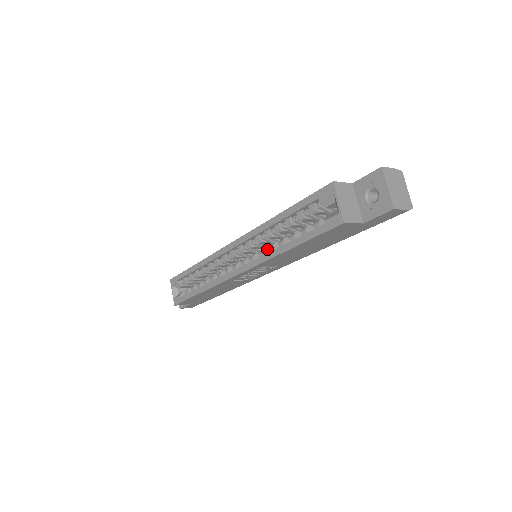
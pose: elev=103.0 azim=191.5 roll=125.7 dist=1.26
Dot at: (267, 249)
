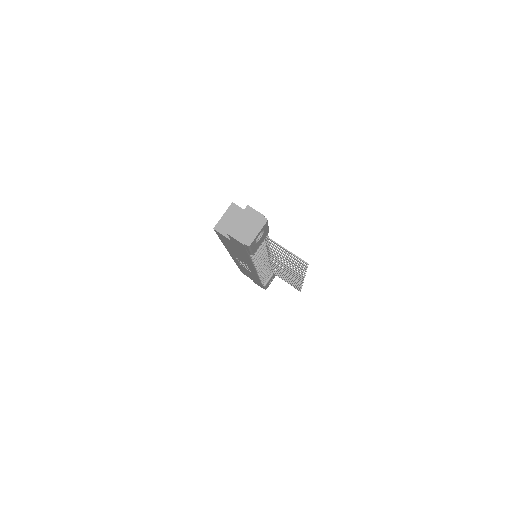
Dot at: occluded
